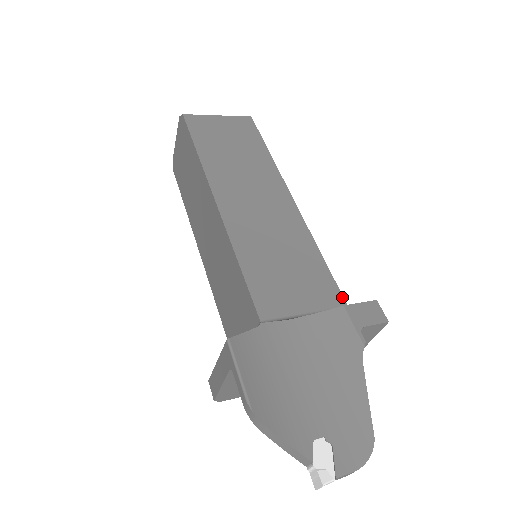
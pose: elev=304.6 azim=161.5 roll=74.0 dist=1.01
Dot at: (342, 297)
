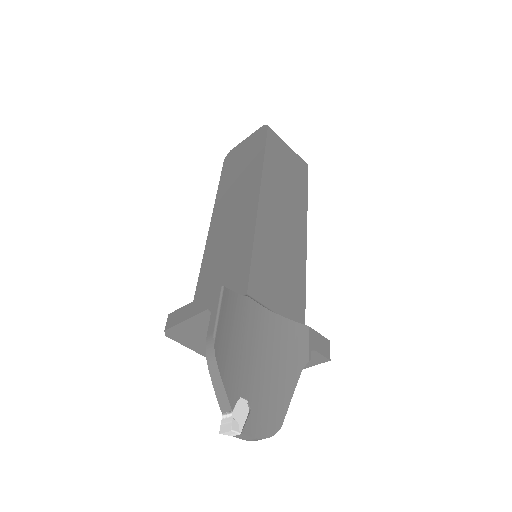
Dot at: (304, 324)
